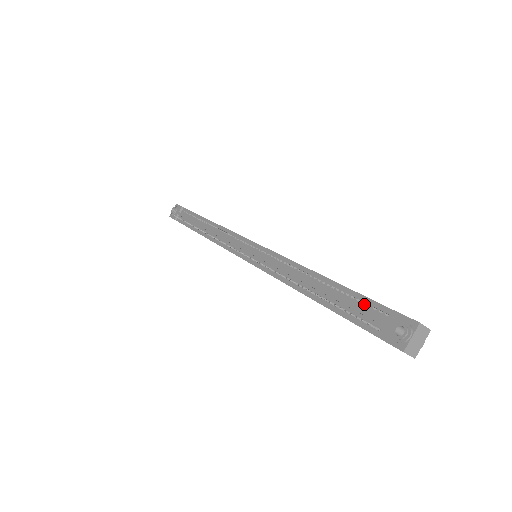
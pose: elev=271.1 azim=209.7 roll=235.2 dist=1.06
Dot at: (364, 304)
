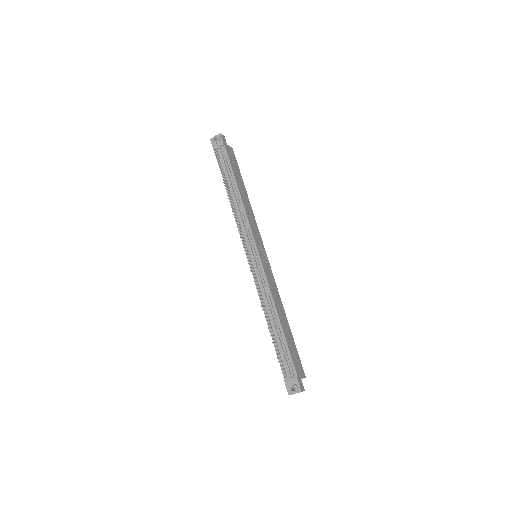
Dot at: (289, 357)
